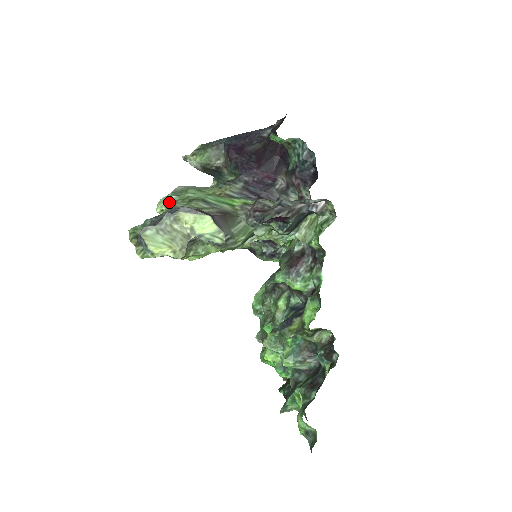
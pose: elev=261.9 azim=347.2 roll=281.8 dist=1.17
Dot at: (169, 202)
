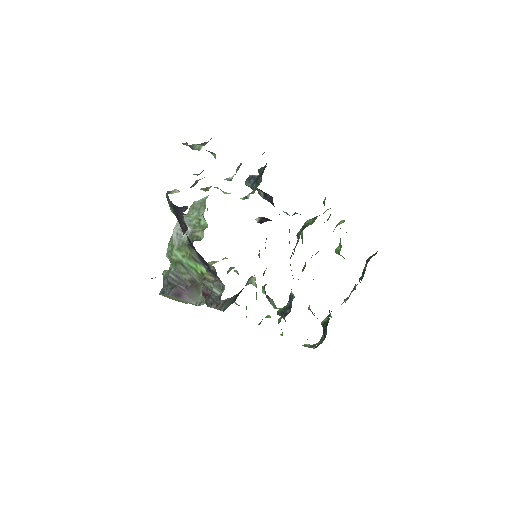
Dot at: (169, 258)
